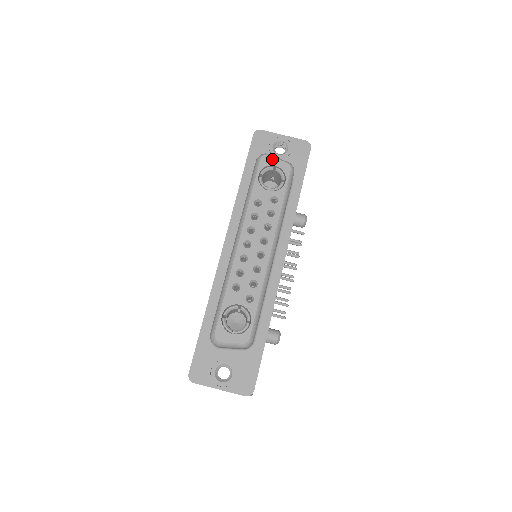
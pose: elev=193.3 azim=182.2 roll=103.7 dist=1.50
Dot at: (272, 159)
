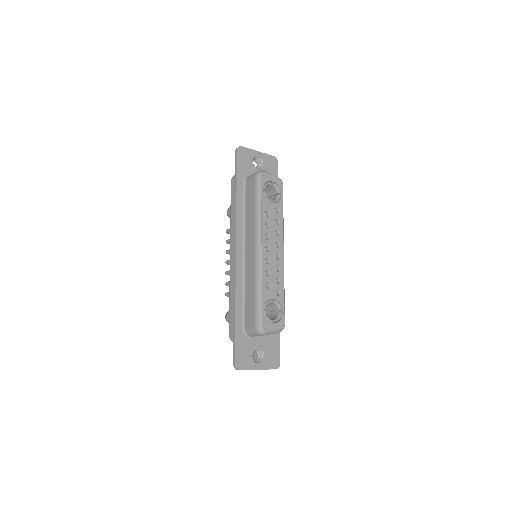
Dot at: (269, 176)
